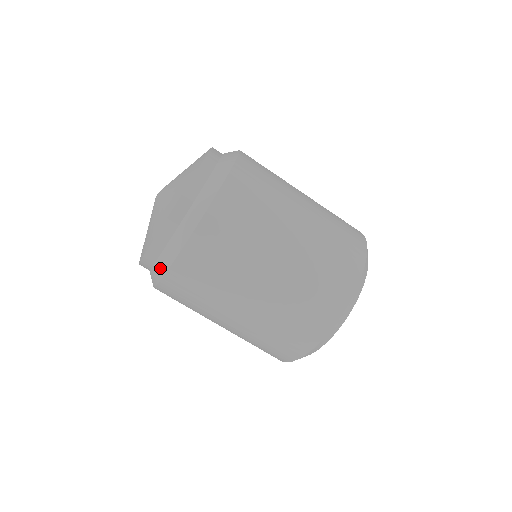
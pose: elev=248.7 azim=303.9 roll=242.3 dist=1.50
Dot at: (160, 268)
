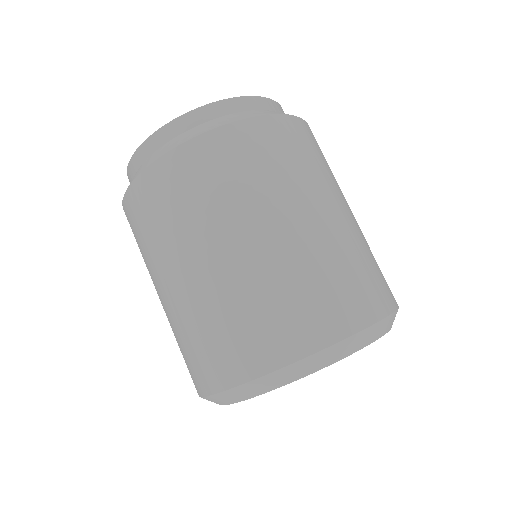
Dot at: occluded
